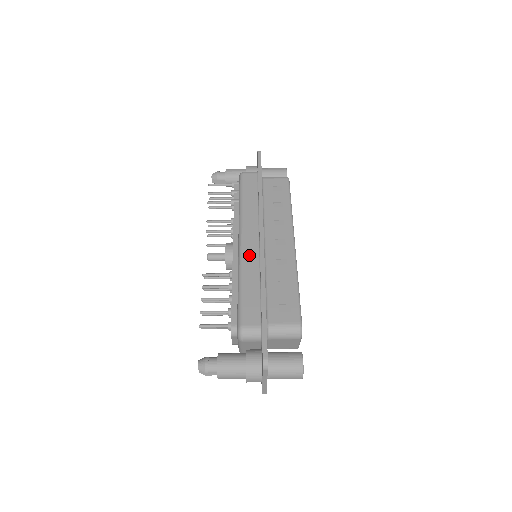
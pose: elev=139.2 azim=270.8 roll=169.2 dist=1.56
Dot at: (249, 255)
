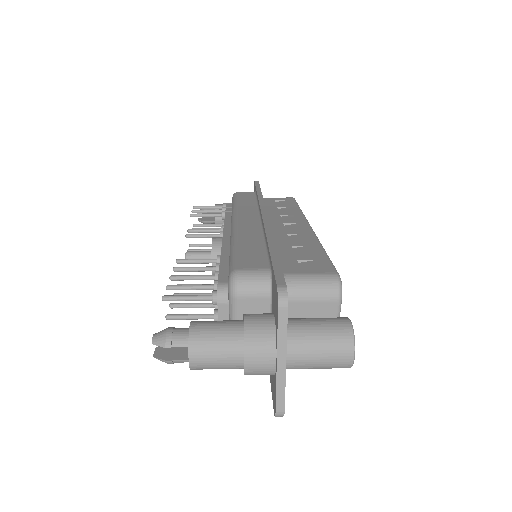
Dot at: (247, 227)
